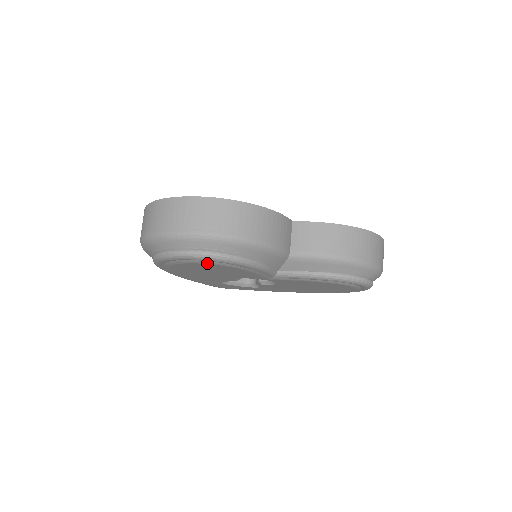
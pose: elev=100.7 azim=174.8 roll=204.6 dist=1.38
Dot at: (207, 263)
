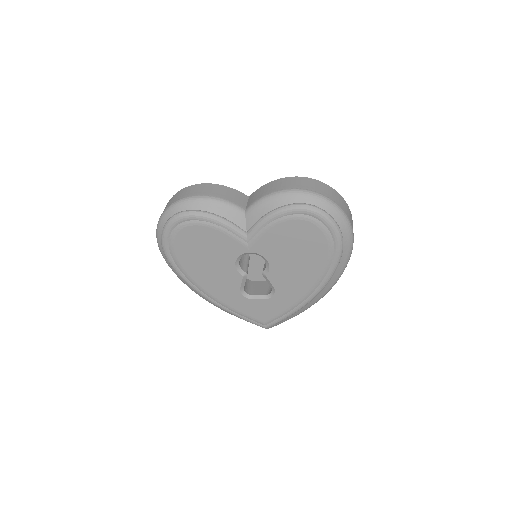
Dot at: (182, 227)
